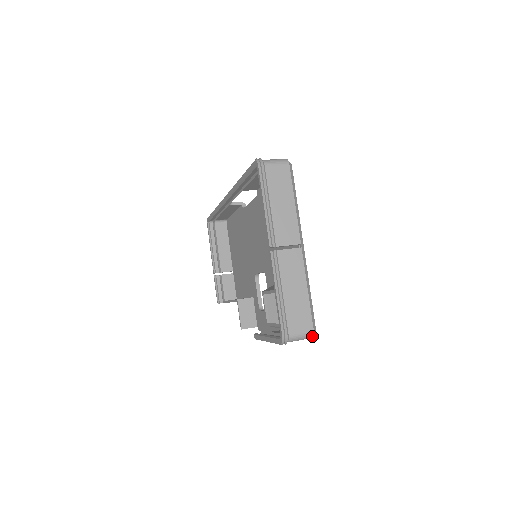
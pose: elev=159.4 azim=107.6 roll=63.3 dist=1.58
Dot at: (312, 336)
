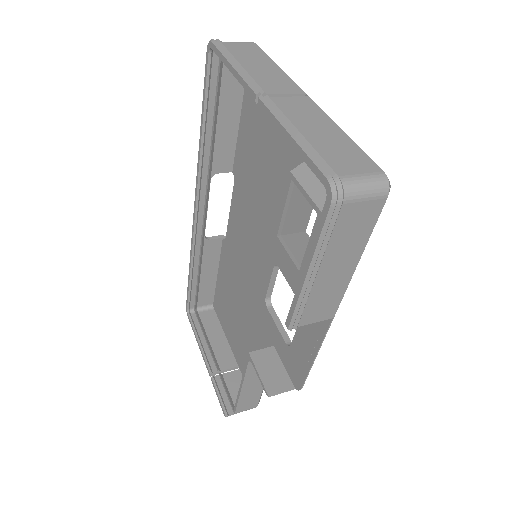
Dot at: (387, 185)
